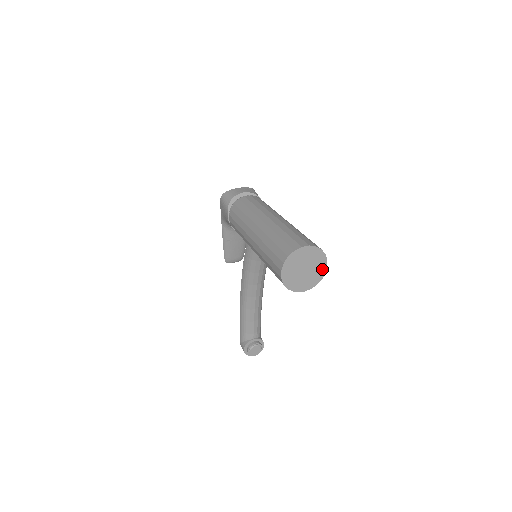
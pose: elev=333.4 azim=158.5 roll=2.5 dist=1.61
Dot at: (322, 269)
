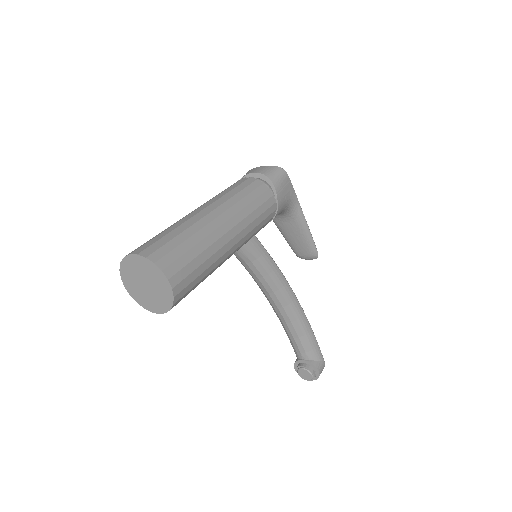
Dot at: (167, 291)
